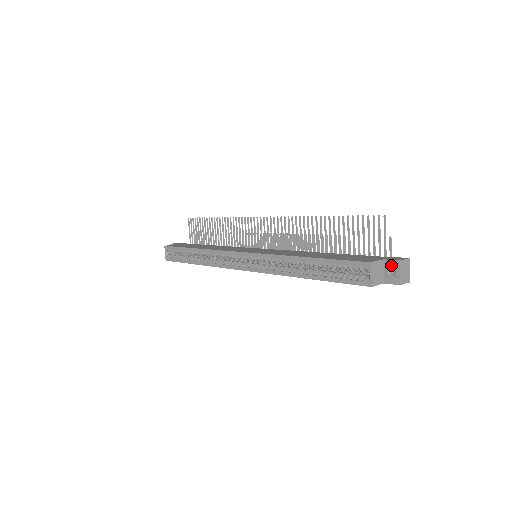
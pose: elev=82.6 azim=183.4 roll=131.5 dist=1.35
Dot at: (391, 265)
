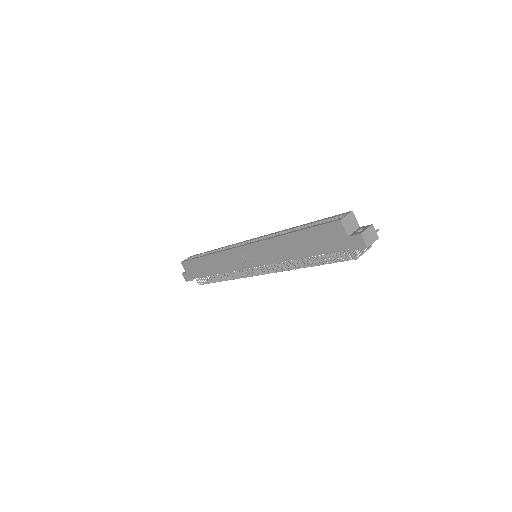
Dot at: (363, 227)
